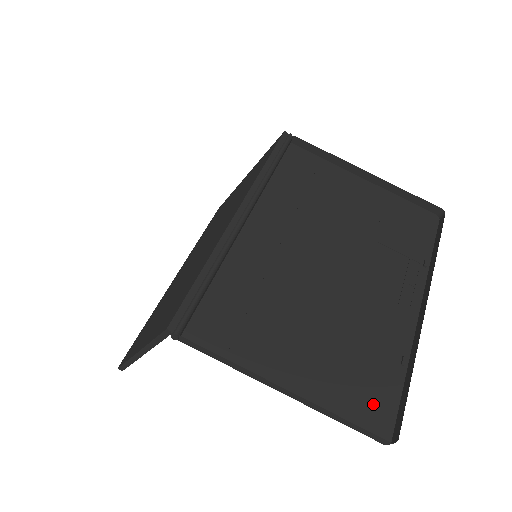
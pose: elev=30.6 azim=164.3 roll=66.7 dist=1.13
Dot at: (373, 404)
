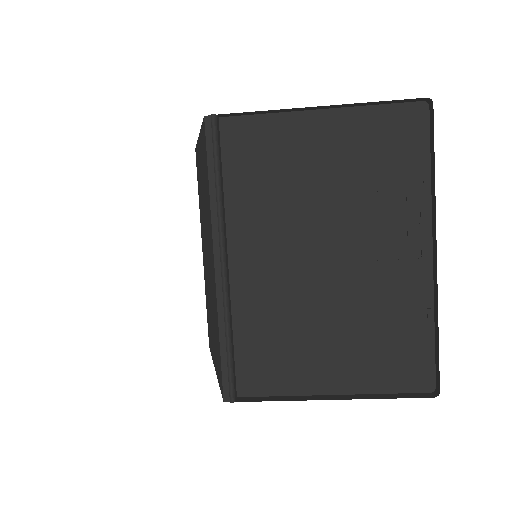
Dot at: (411, 366)
